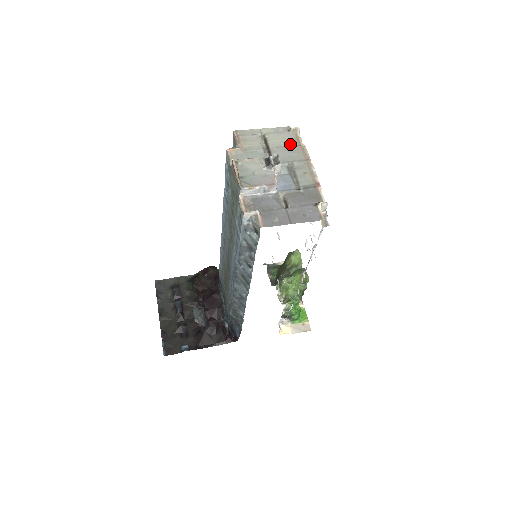
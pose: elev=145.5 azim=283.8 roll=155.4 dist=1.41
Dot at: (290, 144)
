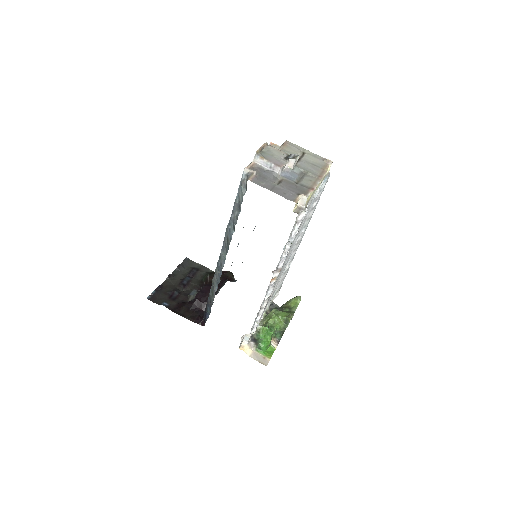
Dot at: (317, 165)
